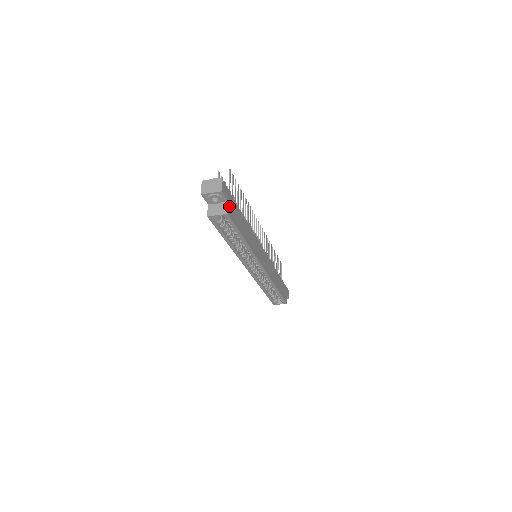
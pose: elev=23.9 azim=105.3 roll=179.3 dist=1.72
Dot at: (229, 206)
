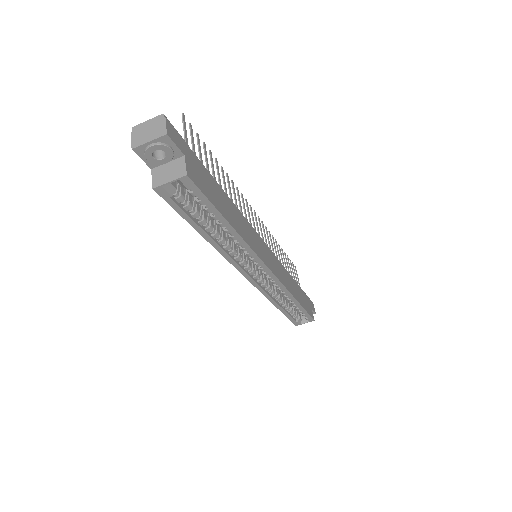
Dot at: (187, 164)
